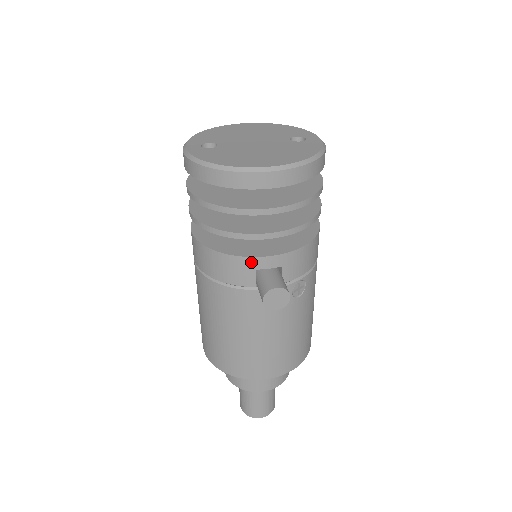
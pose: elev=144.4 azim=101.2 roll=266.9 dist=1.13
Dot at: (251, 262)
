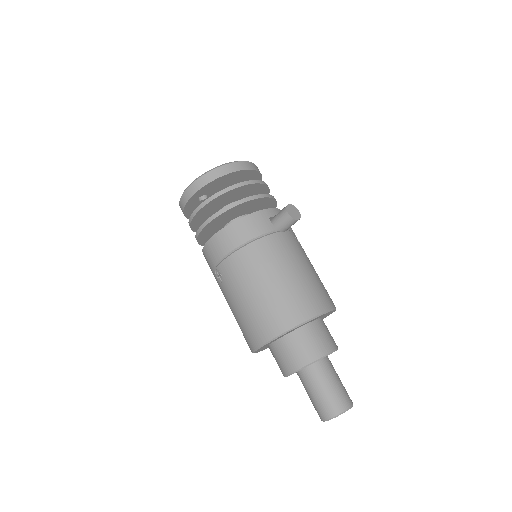
Dot at: (264, 213)
